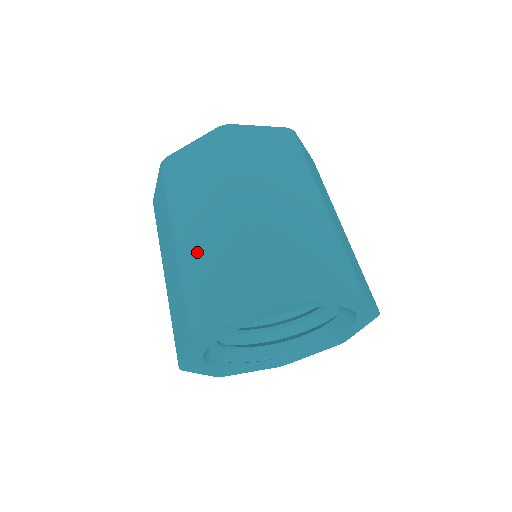
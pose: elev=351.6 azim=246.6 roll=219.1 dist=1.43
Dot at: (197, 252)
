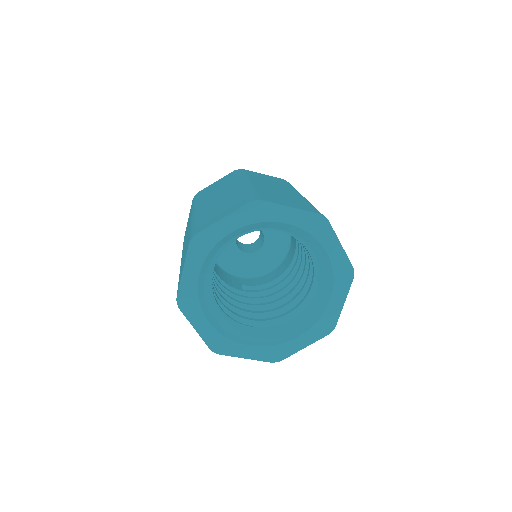
Dot at: (205, 209)
